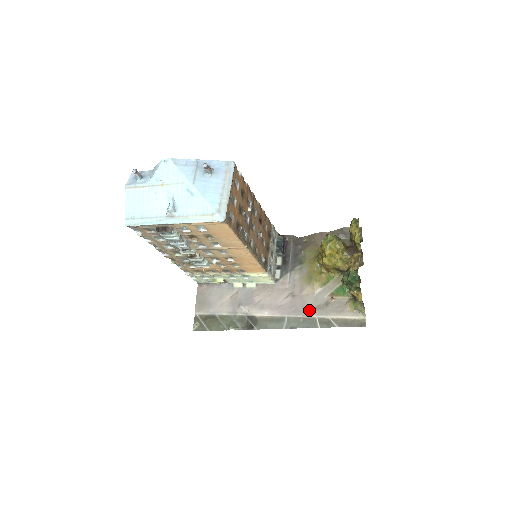
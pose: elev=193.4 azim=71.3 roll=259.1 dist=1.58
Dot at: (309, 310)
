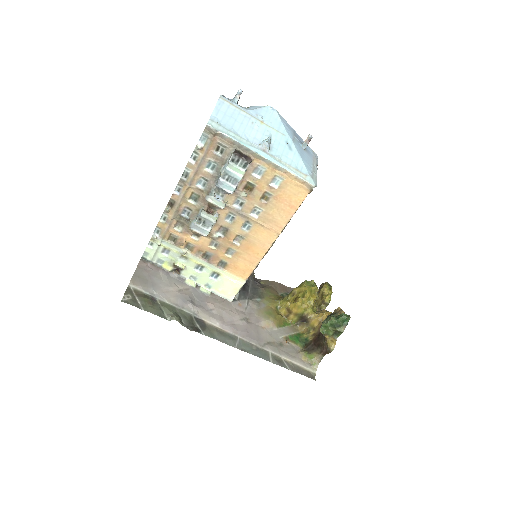
Dot at: (263, 342)
